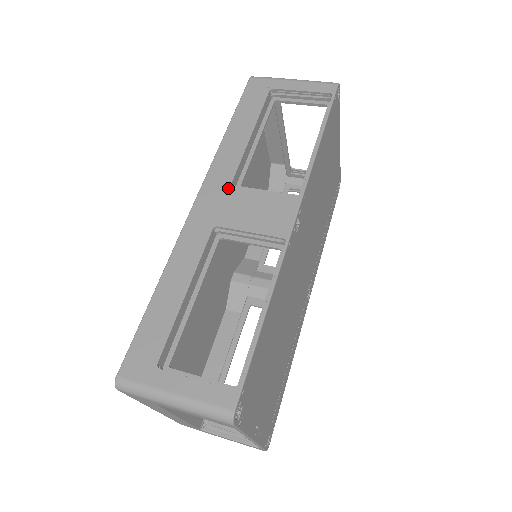
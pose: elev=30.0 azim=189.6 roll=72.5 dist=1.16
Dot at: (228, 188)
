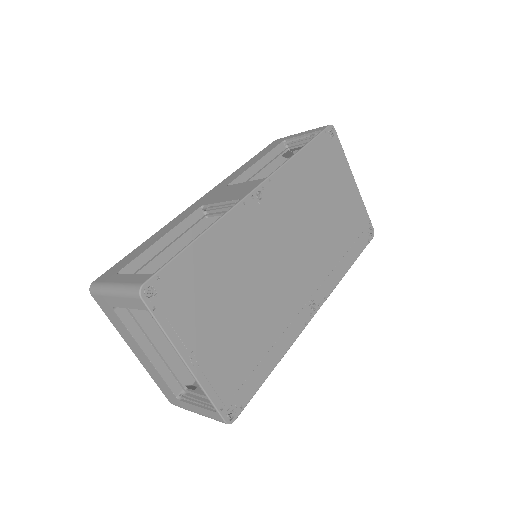
Dot at: (223, 188)
